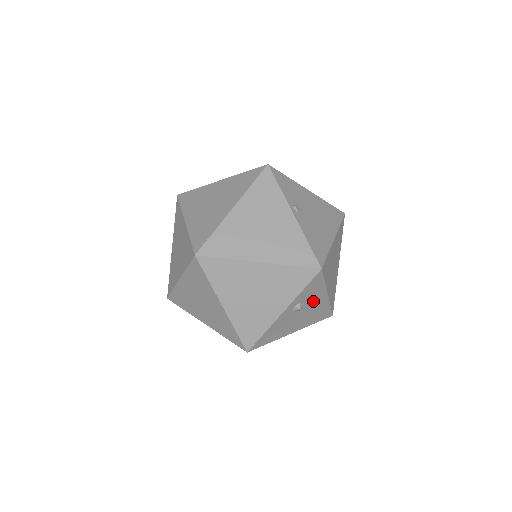
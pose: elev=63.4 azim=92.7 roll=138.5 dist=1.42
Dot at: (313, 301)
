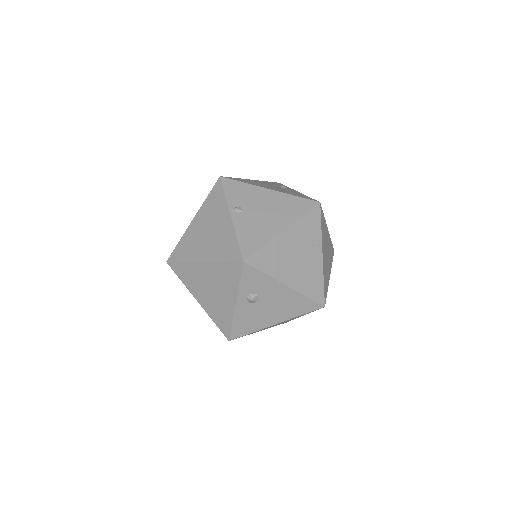
Dot at: (270, 292)
